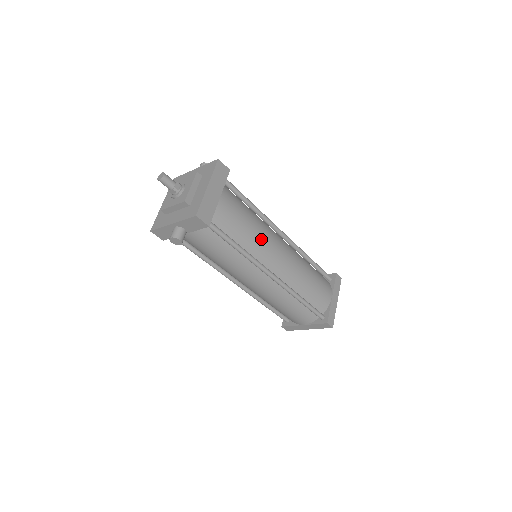
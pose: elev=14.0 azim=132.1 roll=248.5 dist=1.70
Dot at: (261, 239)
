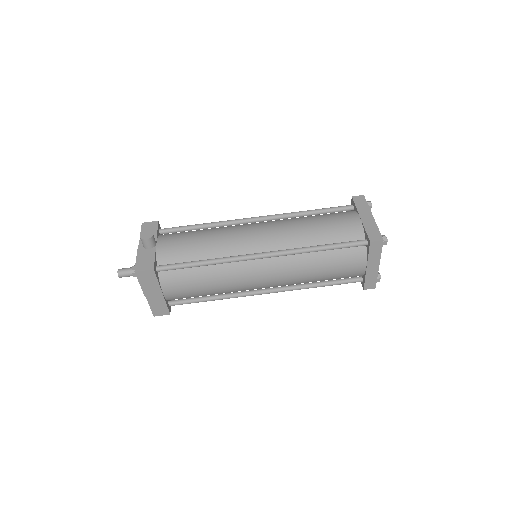
Dot at: (230, 287)
